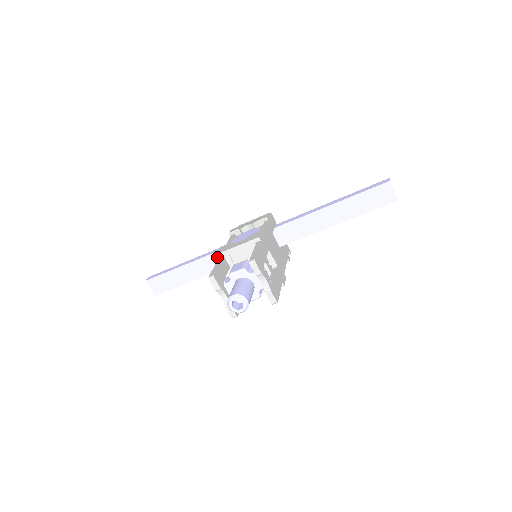
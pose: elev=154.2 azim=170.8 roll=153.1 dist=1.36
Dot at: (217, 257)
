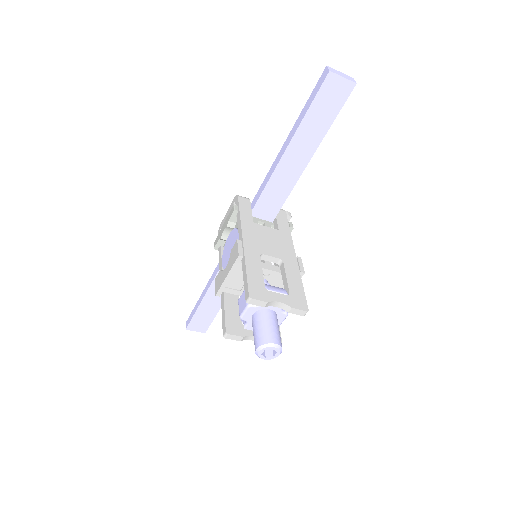
Dot at: occluded
